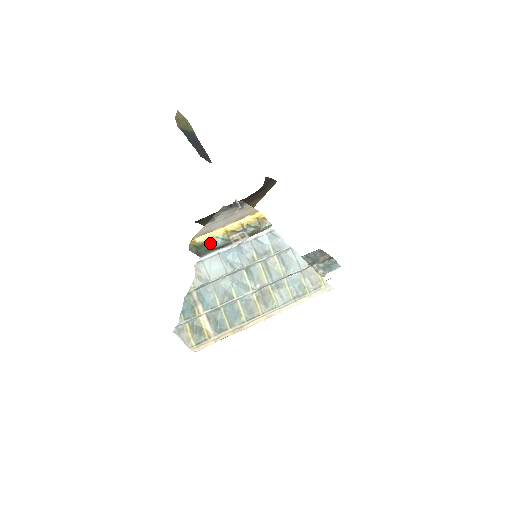
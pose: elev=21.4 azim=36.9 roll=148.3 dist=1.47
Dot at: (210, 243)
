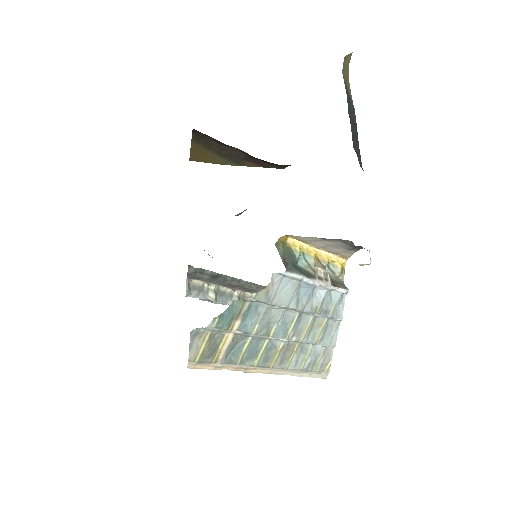
Dot at: (297, 256)
